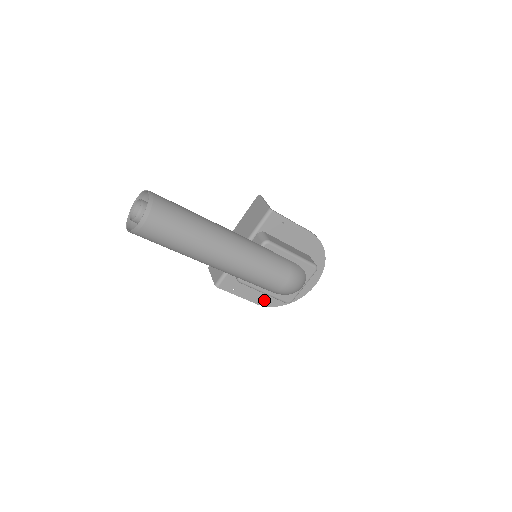
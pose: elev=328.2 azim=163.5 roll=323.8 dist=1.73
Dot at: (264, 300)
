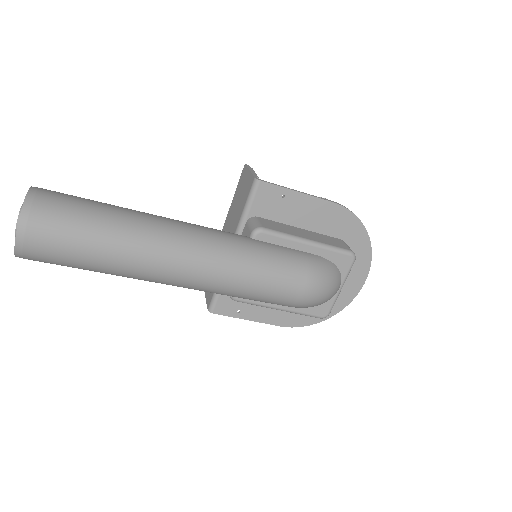
Dot at: (290, 319)
